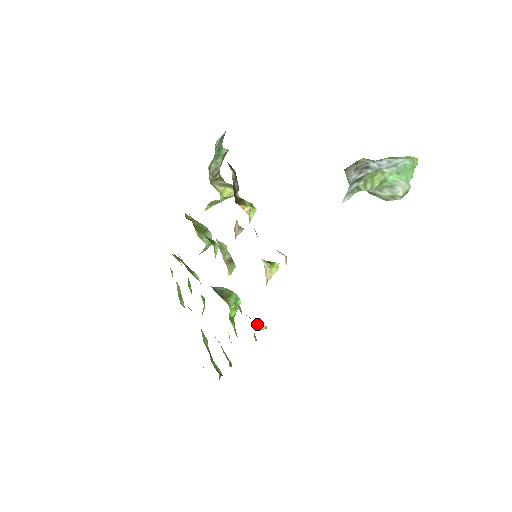
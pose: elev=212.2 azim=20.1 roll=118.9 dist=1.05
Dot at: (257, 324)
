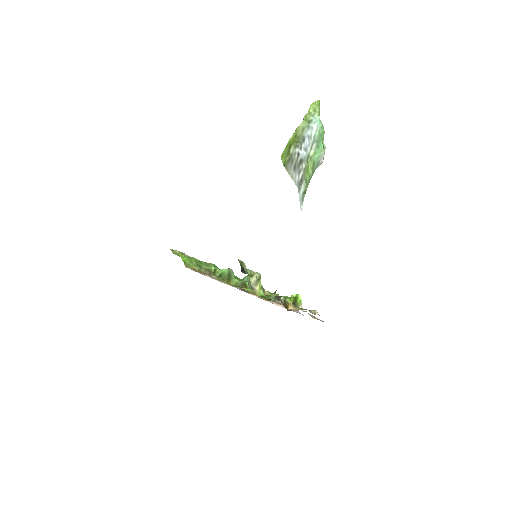
Dot at: occluded
